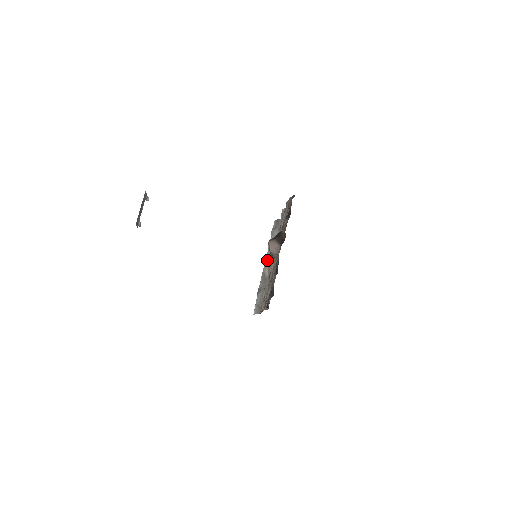
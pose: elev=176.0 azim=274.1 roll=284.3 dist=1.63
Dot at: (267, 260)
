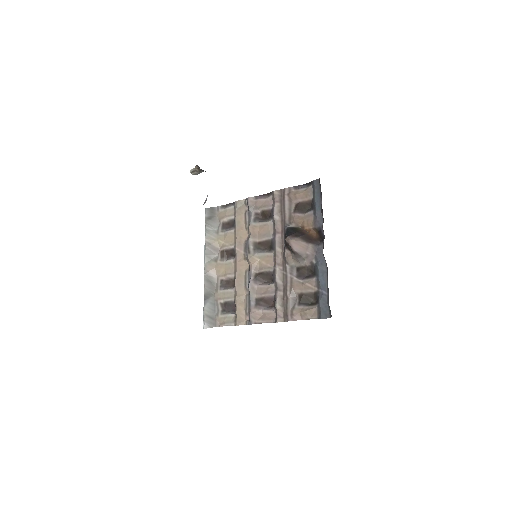
Dot at: (209, 258)
